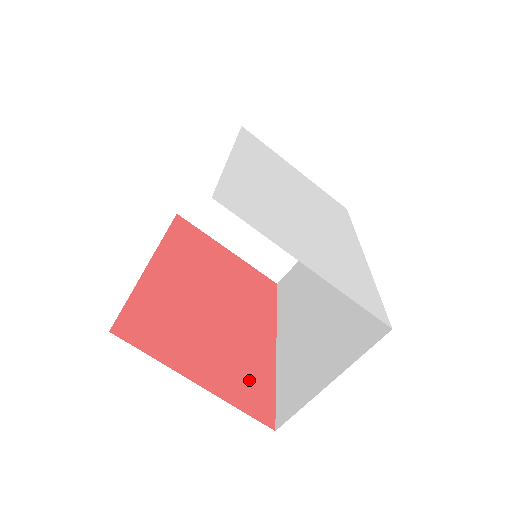
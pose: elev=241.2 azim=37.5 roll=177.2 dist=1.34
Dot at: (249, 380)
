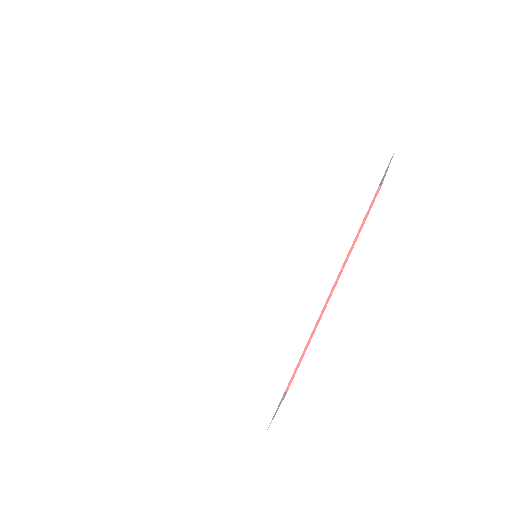
Dot at: occluded
